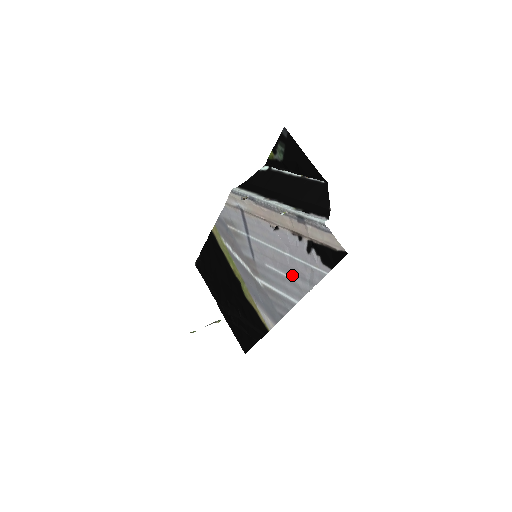
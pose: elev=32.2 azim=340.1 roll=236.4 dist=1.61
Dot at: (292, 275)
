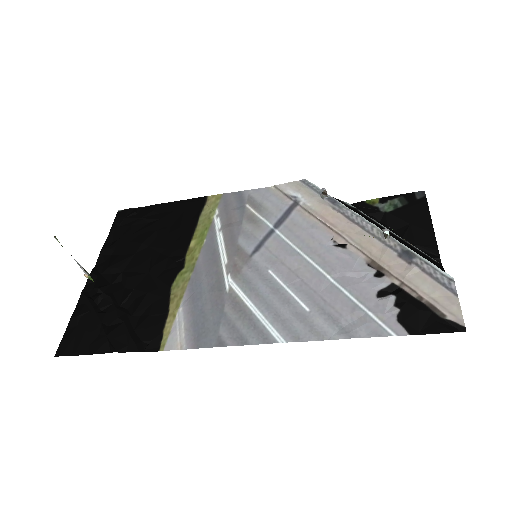
Dot at: (313, 305)
